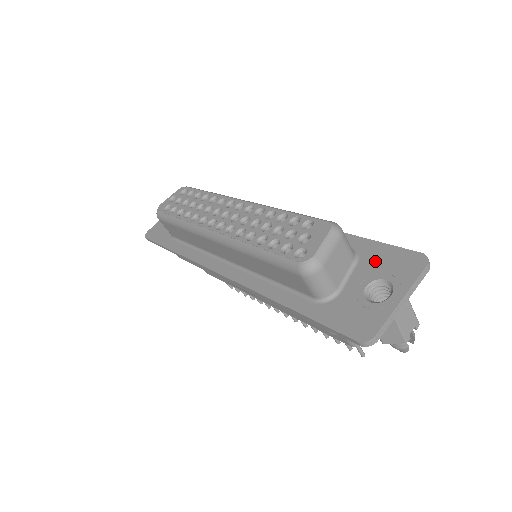
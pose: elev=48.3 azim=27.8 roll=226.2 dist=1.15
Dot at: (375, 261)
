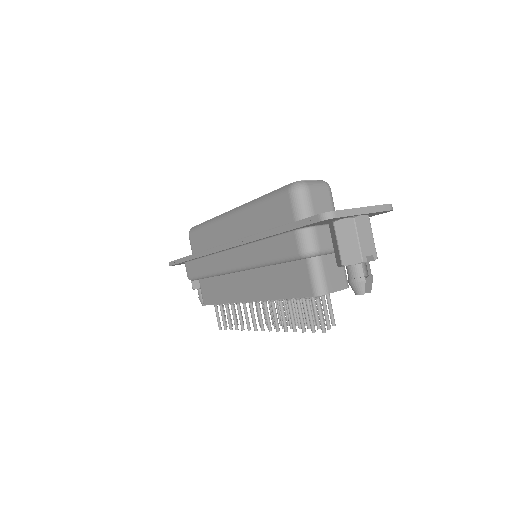
Dot at: occluded
